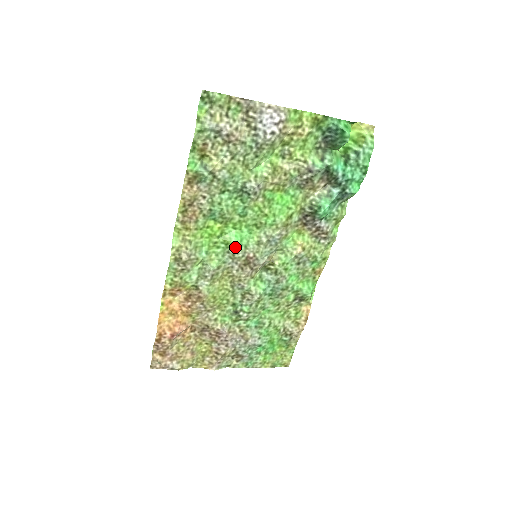
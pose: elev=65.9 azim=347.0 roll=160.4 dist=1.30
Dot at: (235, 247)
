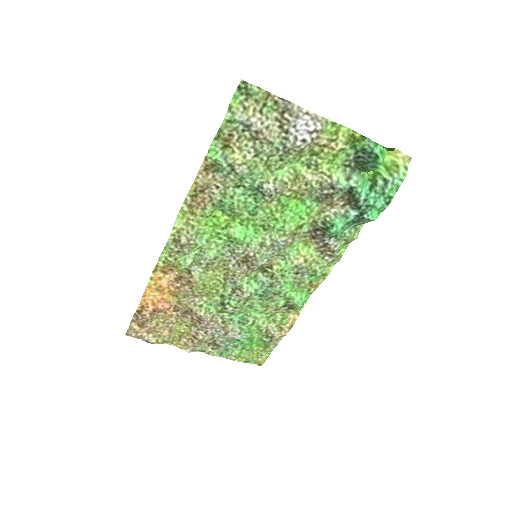
Dot at: (237, 242)
